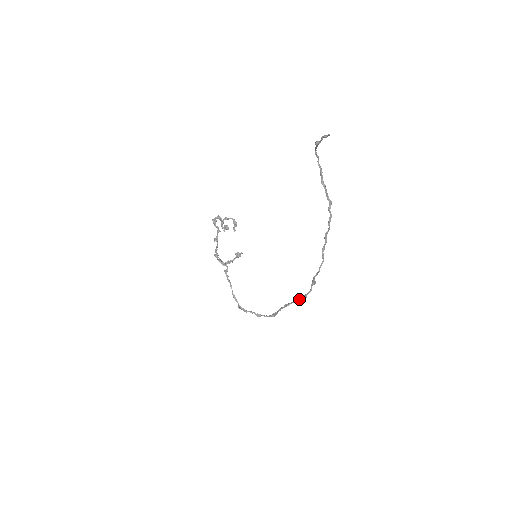
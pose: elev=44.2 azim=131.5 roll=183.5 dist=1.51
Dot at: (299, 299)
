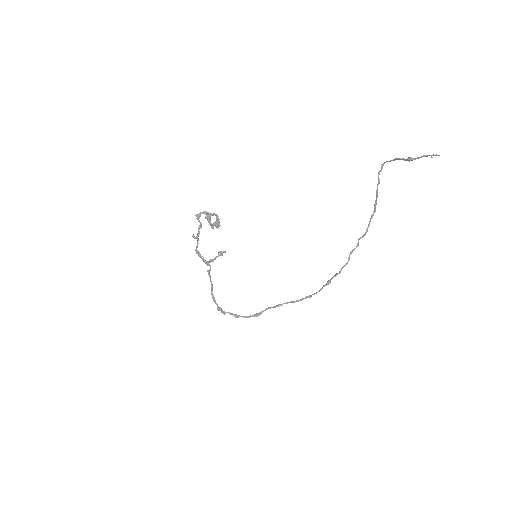
Dot at: (301, 299)
